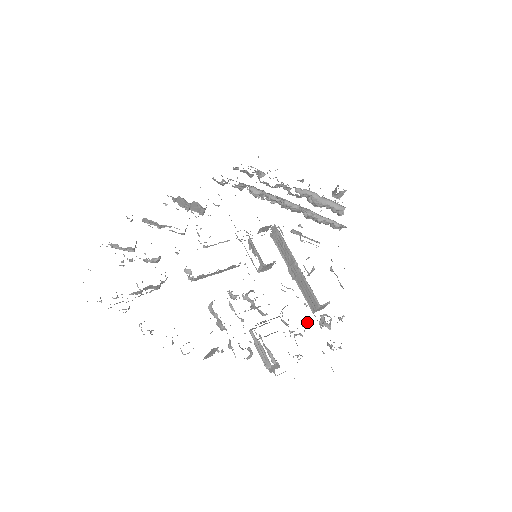
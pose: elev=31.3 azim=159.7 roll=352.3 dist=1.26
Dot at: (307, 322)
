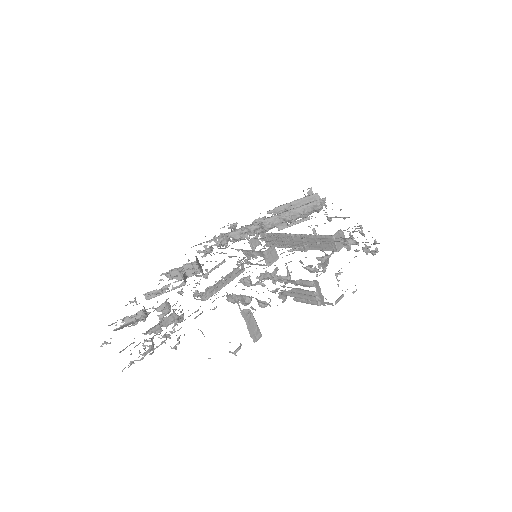
Dot at: occluded
